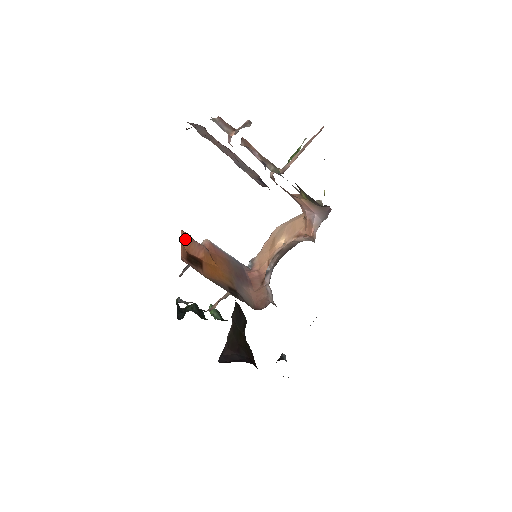
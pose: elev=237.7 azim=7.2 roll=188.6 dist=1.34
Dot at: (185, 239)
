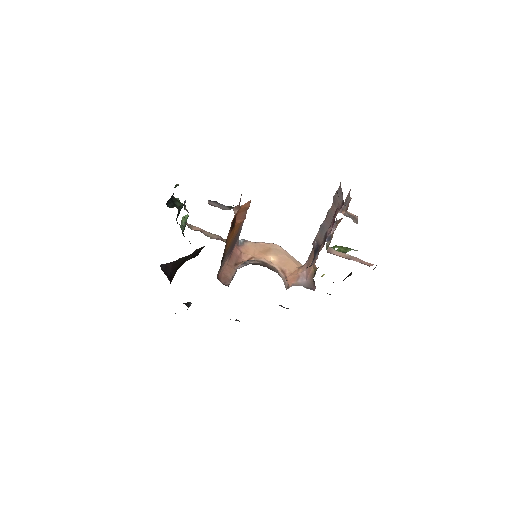
Dot at: (246, 206)
